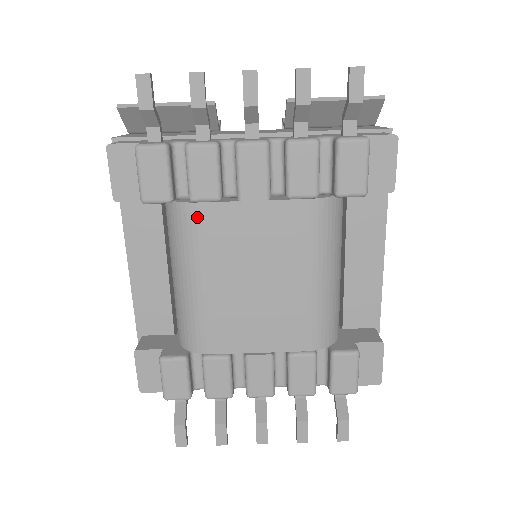
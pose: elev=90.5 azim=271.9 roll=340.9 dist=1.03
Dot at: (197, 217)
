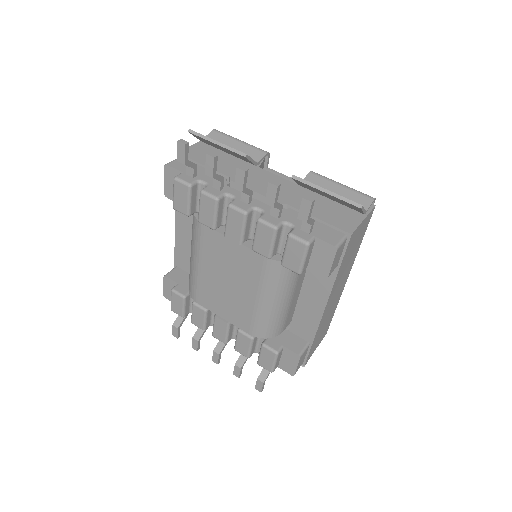
Dot at: (201, 231)
